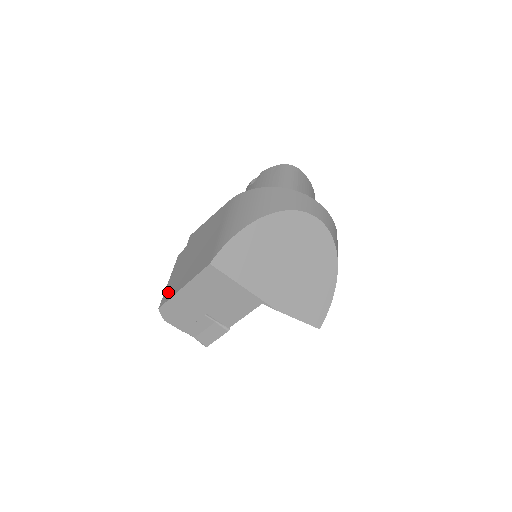
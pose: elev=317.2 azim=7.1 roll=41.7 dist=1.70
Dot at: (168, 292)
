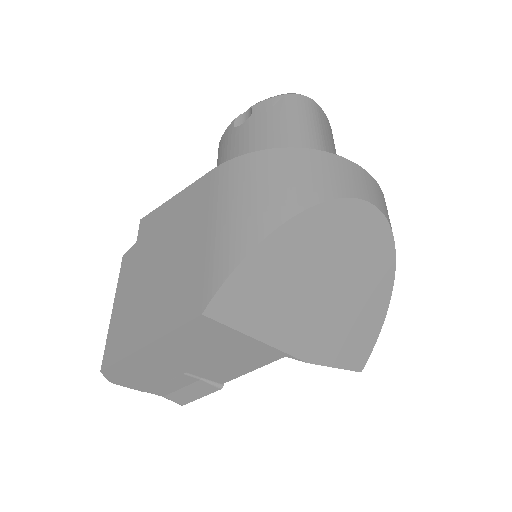
Dot at: (115, 340)
